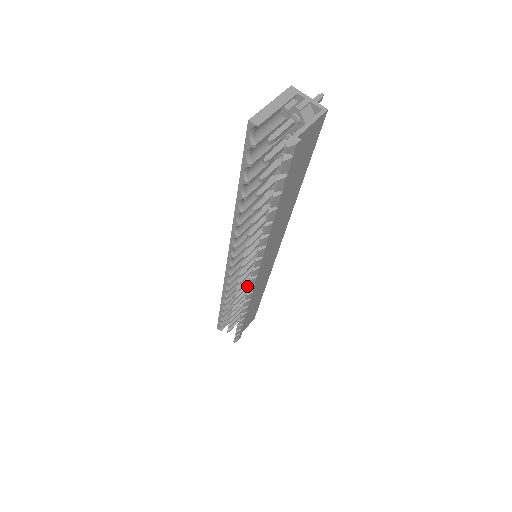
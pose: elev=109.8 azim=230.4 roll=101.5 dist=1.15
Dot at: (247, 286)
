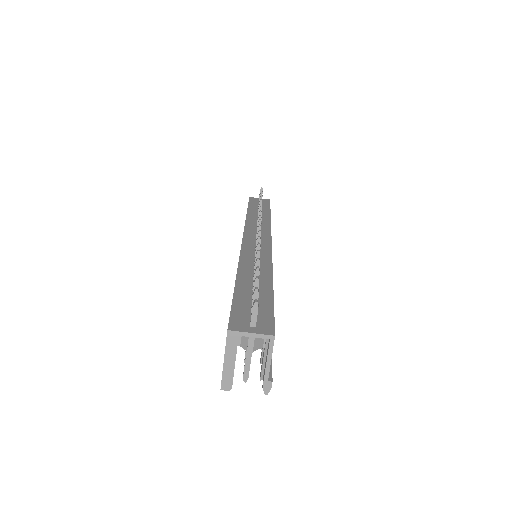
Dot at: occluded
